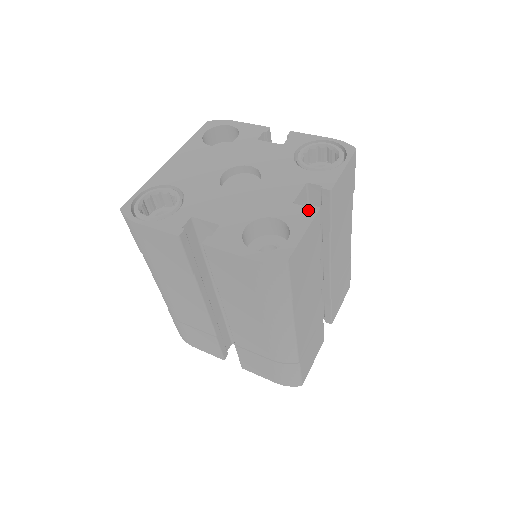
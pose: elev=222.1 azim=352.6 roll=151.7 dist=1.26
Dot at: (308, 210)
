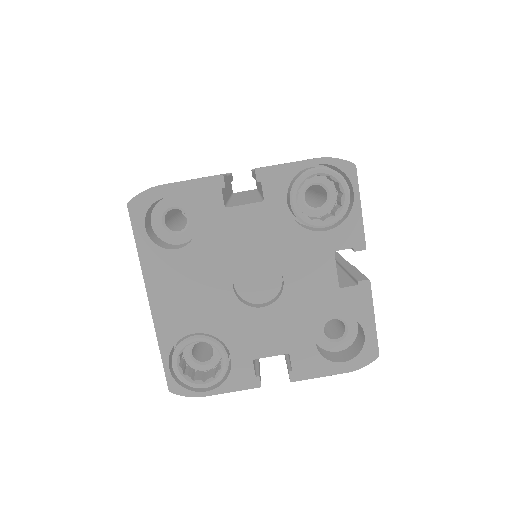
Dot at: (360, 290)
